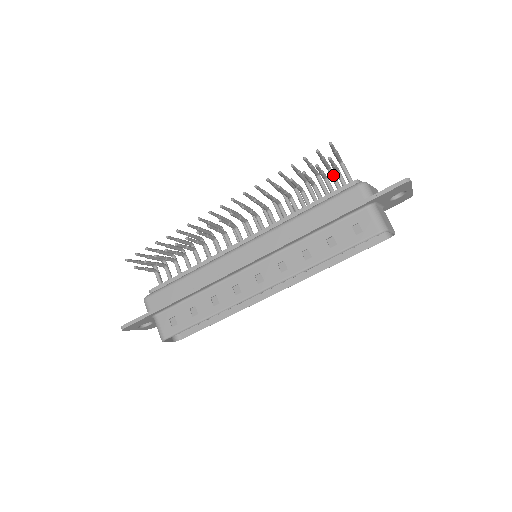
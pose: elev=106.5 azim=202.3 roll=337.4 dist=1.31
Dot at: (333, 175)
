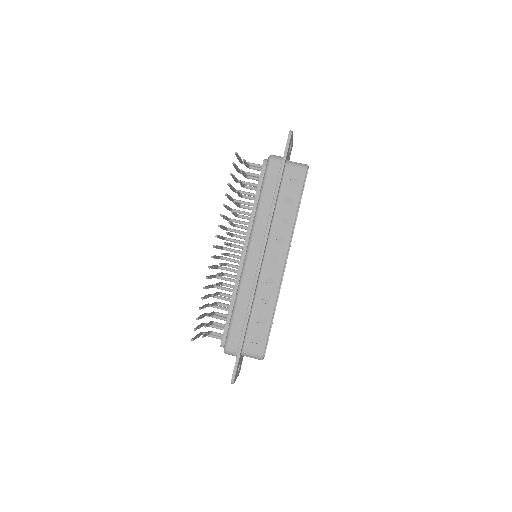
Dot at: (246, 172)
